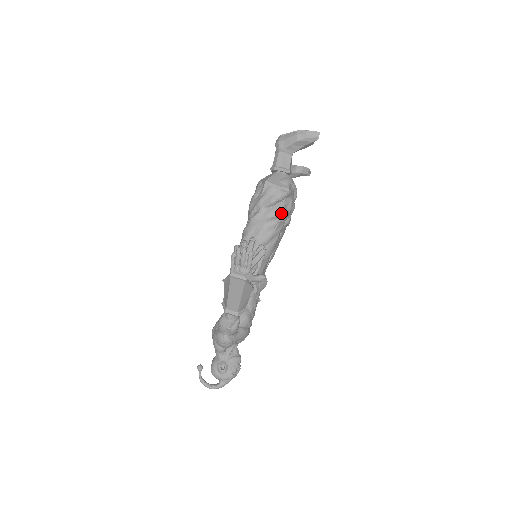
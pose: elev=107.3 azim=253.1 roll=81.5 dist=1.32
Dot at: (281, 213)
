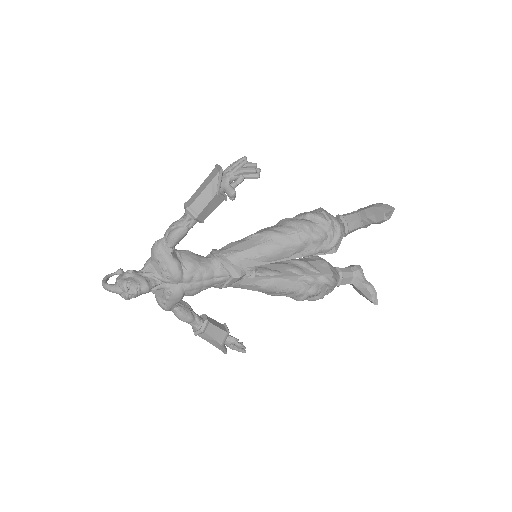
Dot at: (305, 225)
